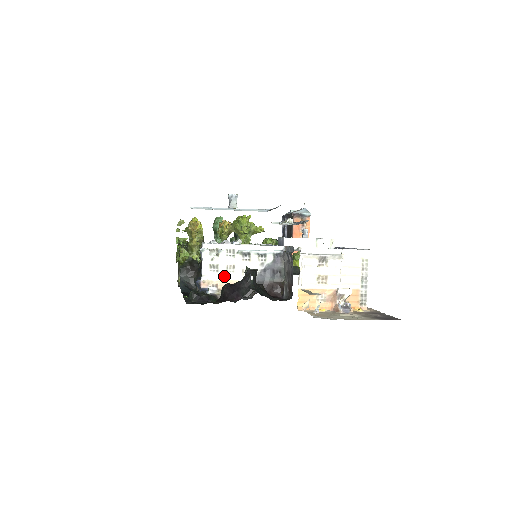
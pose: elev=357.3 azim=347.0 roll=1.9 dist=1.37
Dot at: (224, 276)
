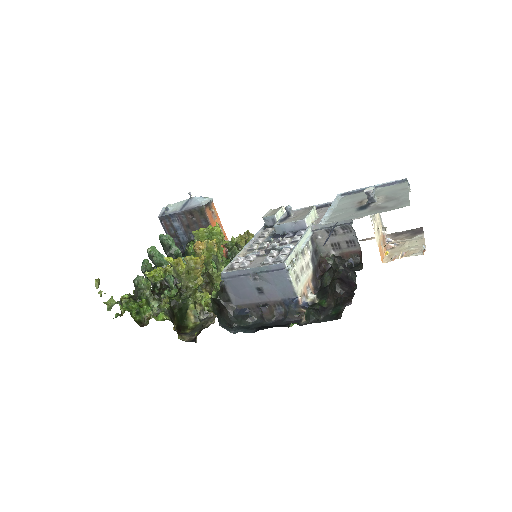
Dot at: (303, 281)
